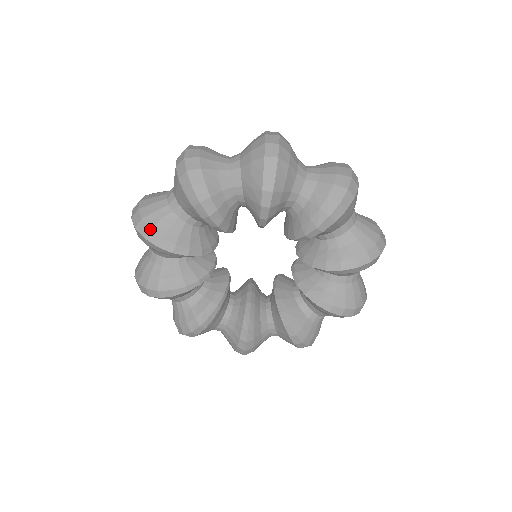
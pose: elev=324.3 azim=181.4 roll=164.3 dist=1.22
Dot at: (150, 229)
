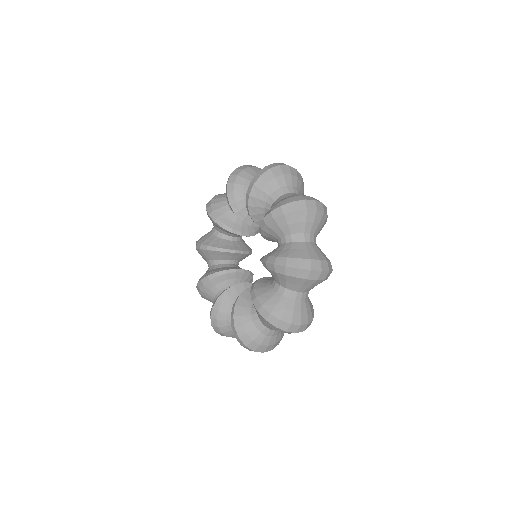
Dot at: (211, 199)
